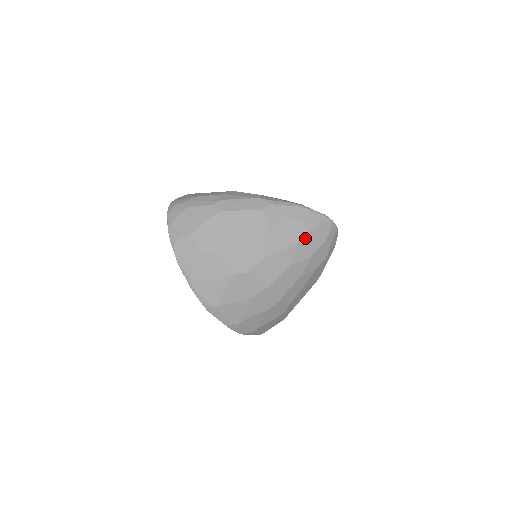
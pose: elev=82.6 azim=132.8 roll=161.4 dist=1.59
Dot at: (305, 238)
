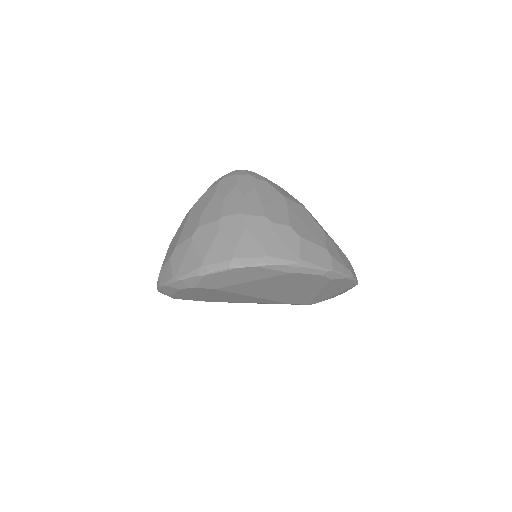
Dot at: (219, 186)
